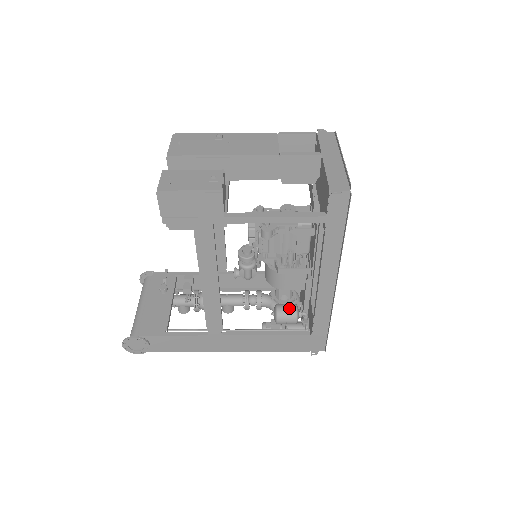
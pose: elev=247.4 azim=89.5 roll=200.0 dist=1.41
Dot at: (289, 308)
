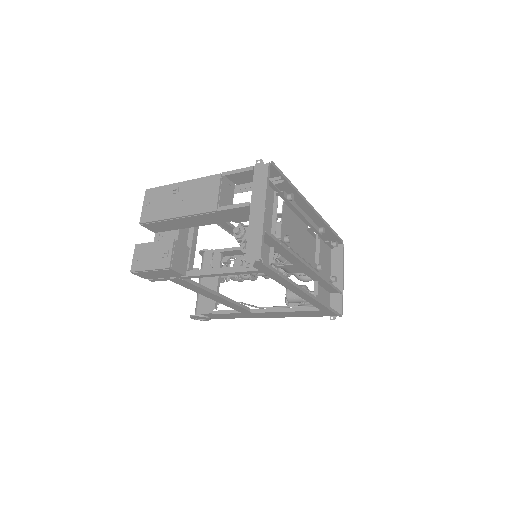
Dot at: occluded
